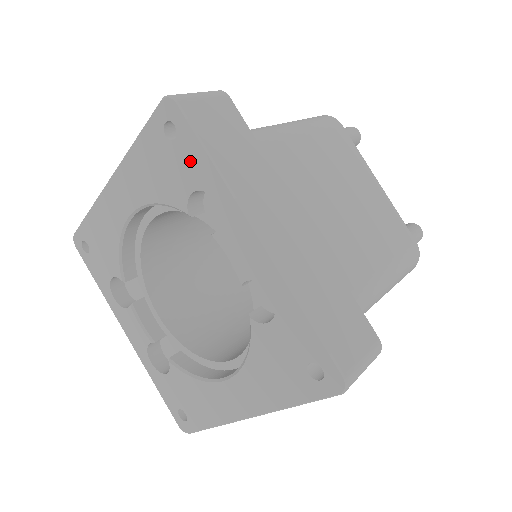
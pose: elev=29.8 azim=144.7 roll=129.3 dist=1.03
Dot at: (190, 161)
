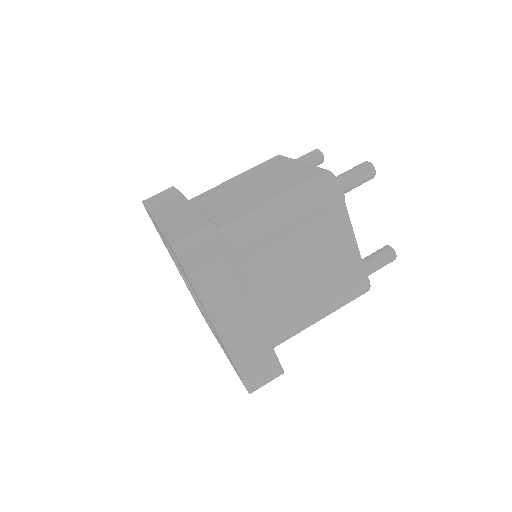
Dot at: (151, 218)
